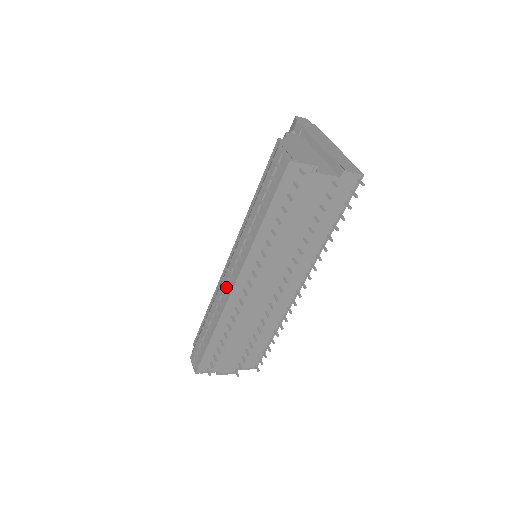
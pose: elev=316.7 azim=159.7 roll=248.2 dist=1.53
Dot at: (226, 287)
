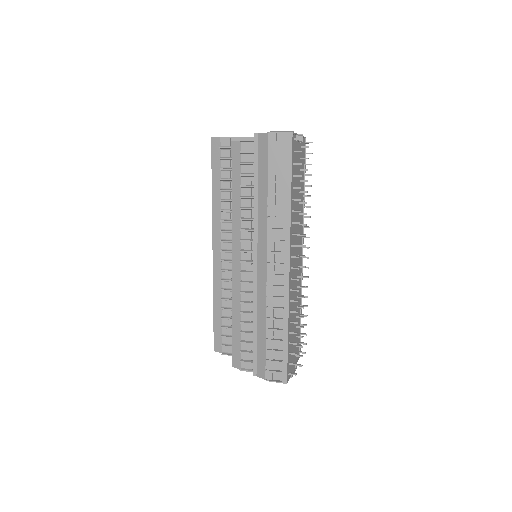
Dot at: (279, 276)
